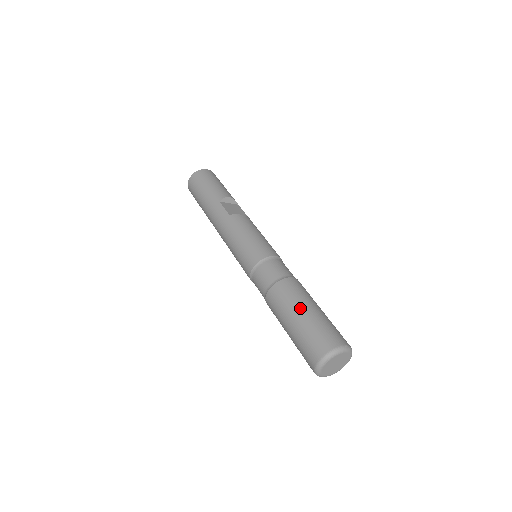
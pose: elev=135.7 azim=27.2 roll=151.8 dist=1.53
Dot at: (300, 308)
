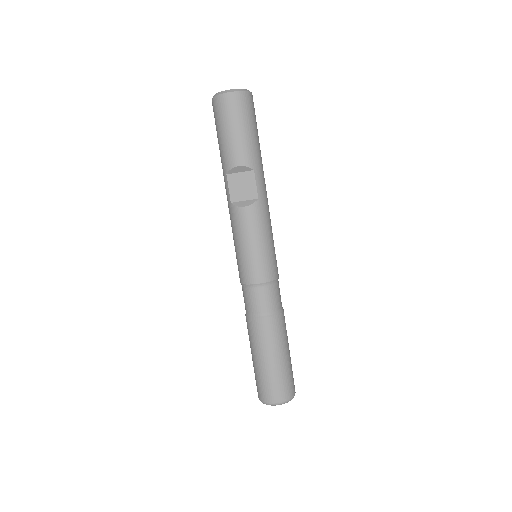
Dot at: (255, 354)
